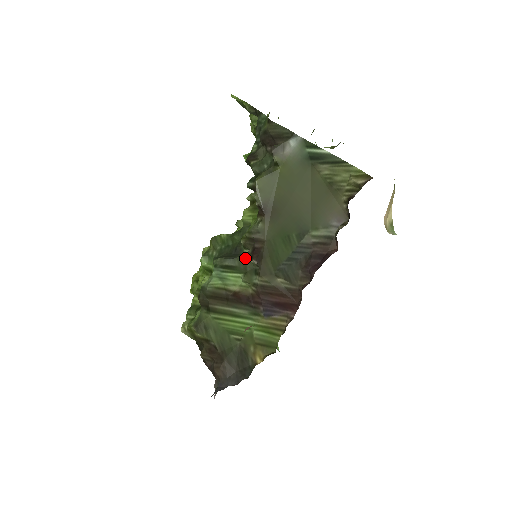
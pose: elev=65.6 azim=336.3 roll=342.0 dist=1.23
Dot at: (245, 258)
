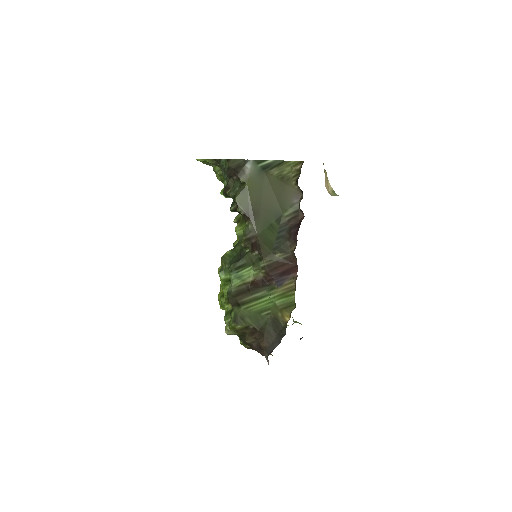
Dot at: (249, 254)
